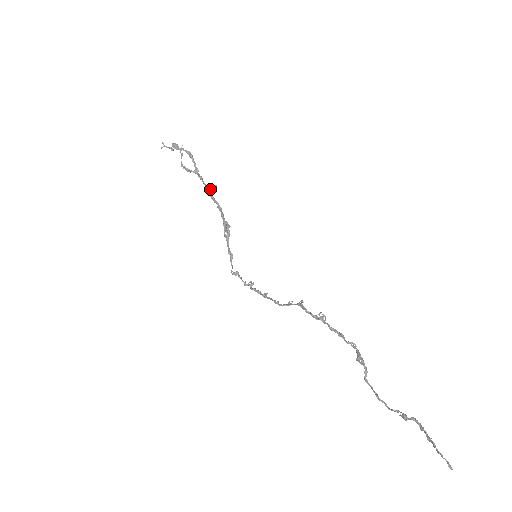
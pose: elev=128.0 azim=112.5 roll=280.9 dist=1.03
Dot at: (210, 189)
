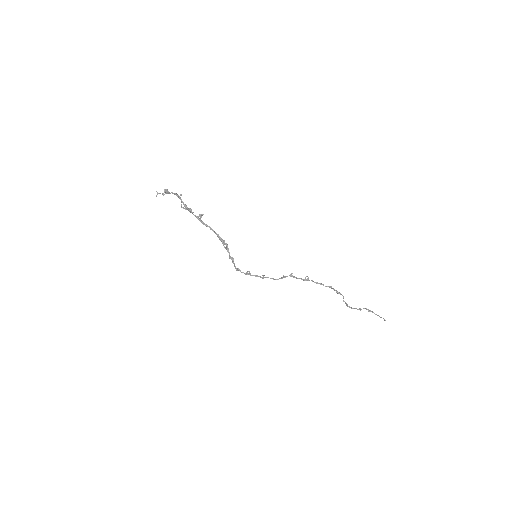
Dot at: (200, 218)
